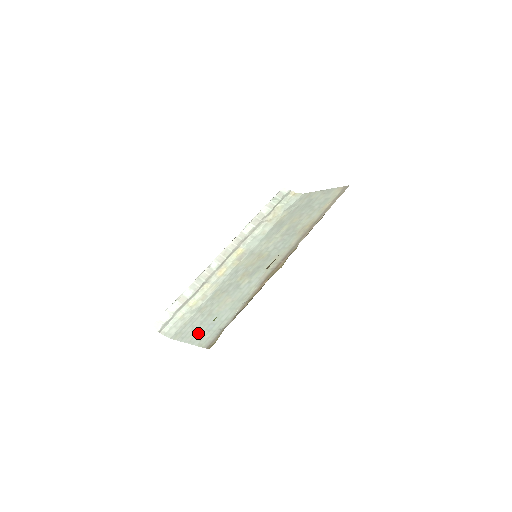
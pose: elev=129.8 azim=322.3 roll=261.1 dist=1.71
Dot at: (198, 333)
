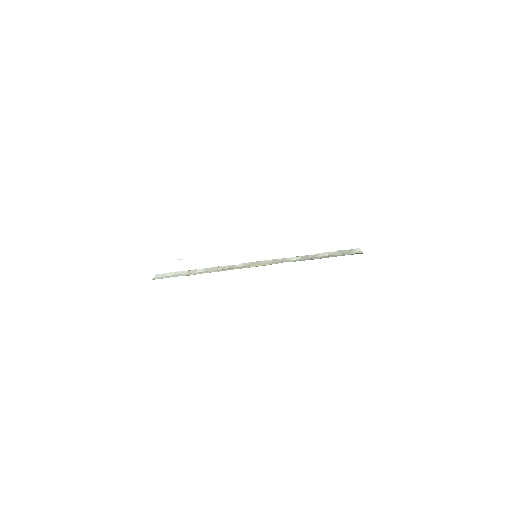
Dot at: occluded
